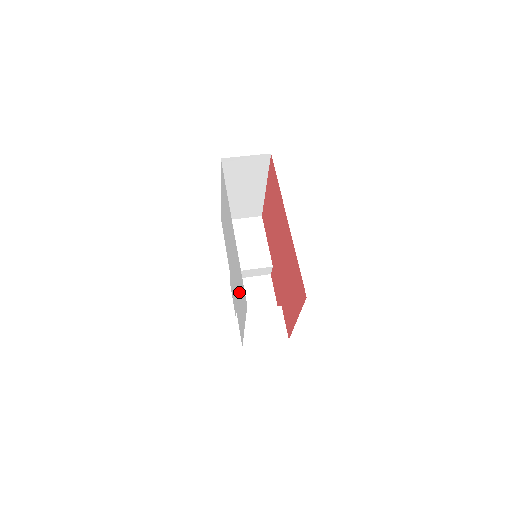
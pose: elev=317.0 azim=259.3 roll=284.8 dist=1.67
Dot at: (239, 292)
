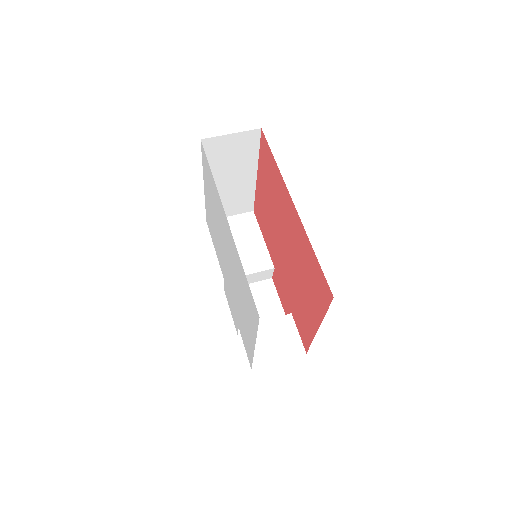
Dot at: (243, 302)
